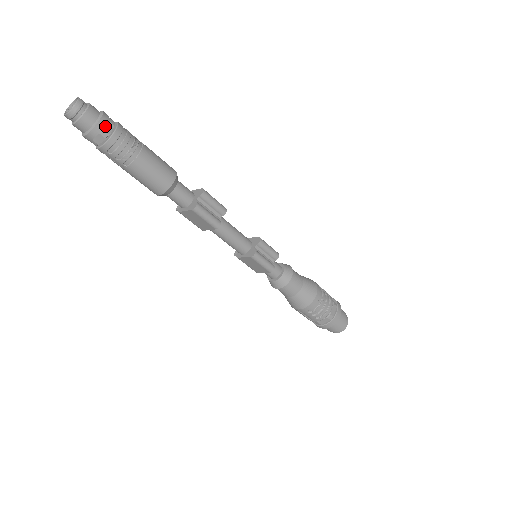
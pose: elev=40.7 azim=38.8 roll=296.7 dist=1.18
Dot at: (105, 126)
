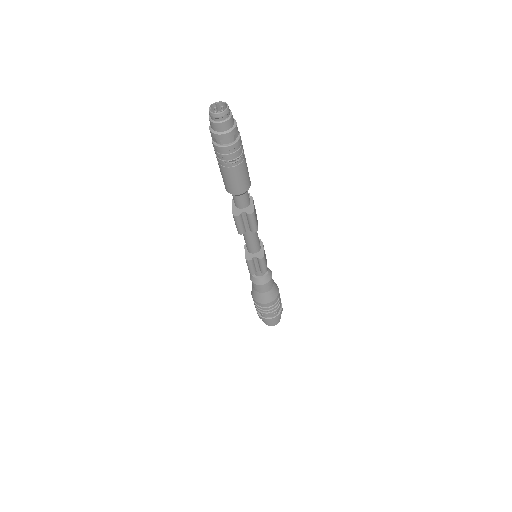
Dot at: (224, 139)
